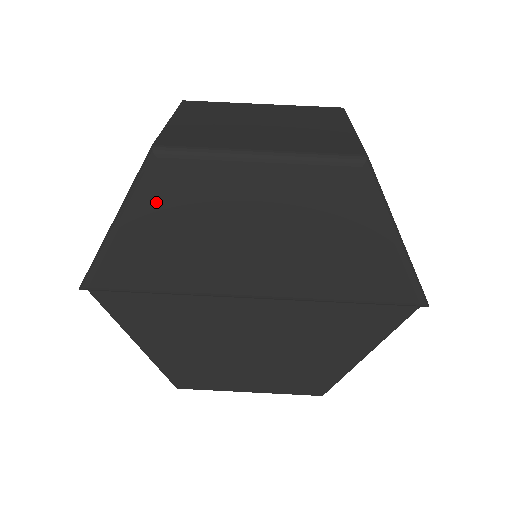
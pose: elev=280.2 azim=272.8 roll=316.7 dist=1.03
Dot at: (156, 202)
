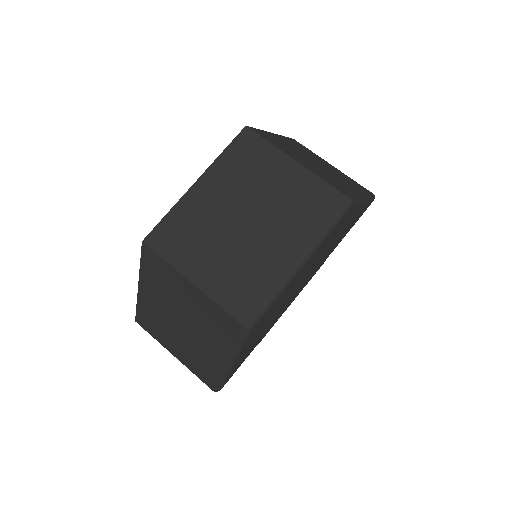
Dot at: (254, 335)
